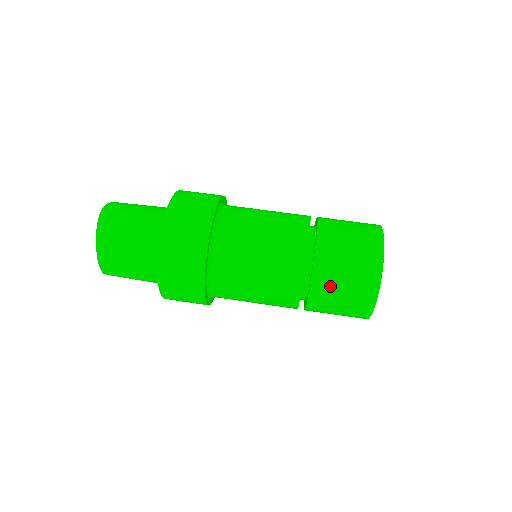
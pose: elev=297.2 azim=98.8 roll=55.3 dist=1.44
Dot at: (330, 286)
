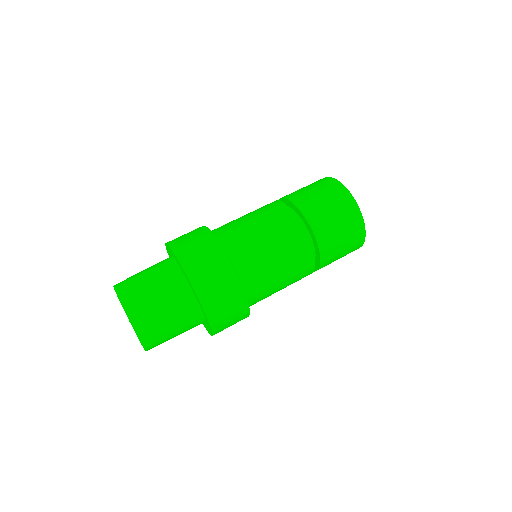
Dot at: (320, 213)
